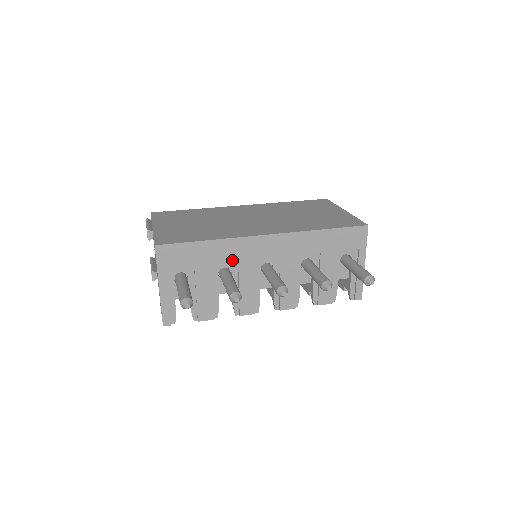
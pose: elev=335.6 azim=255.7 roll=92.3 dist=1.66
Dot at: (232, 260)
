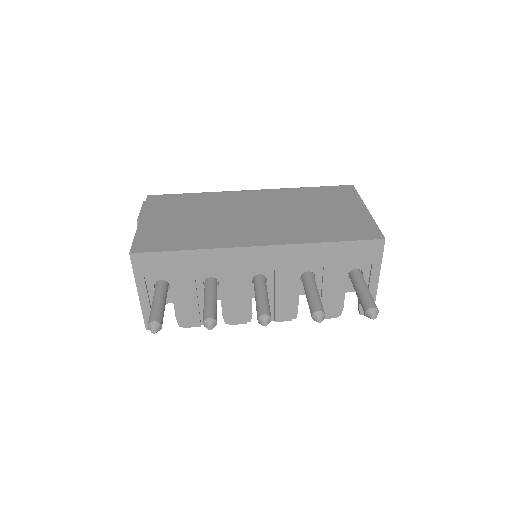
Dot at: (218, 271)
